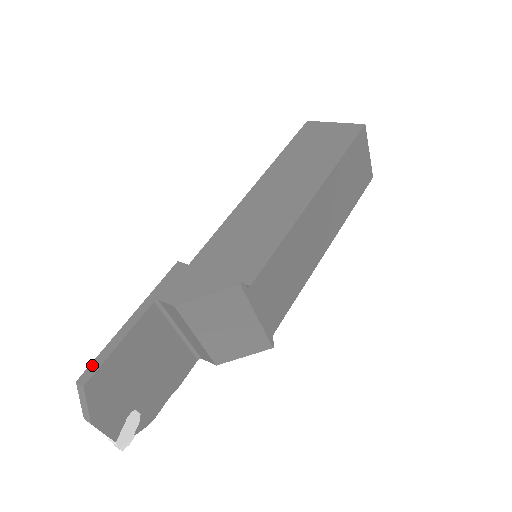
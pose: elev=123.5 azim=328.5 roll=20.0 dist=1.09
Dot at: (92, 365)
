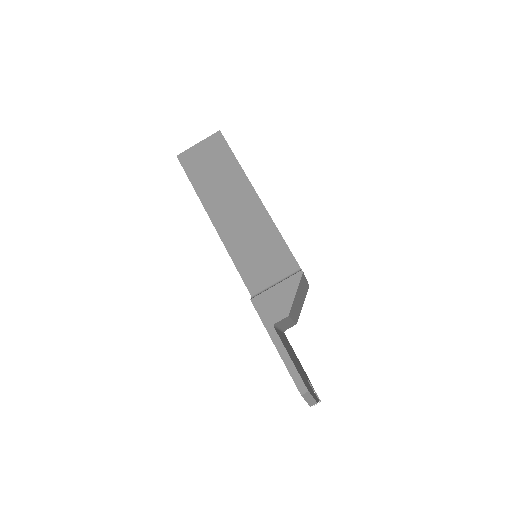
Dot at: (296, 382)
